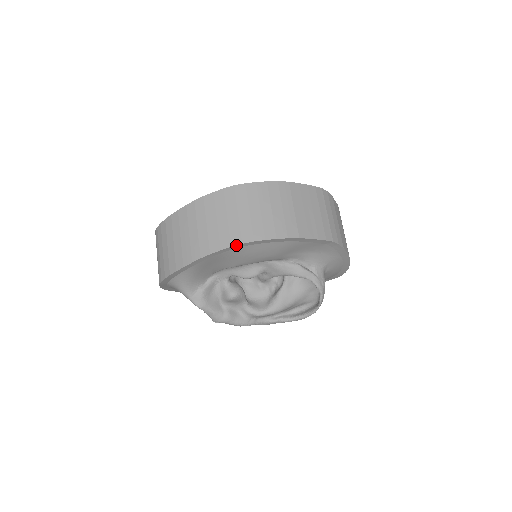
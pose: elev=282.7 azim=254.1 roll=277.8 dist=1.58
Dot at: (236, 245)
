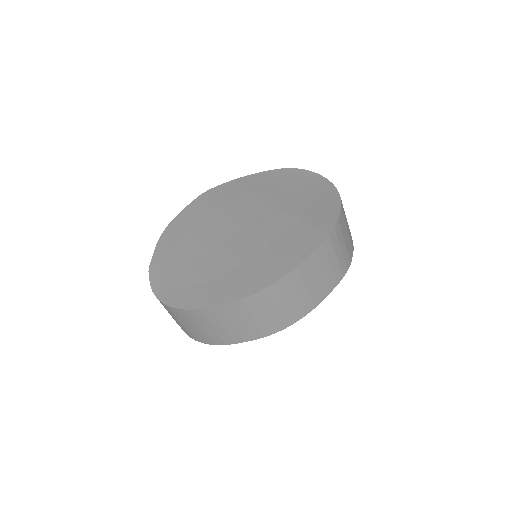
Dot at: (259, 338)
